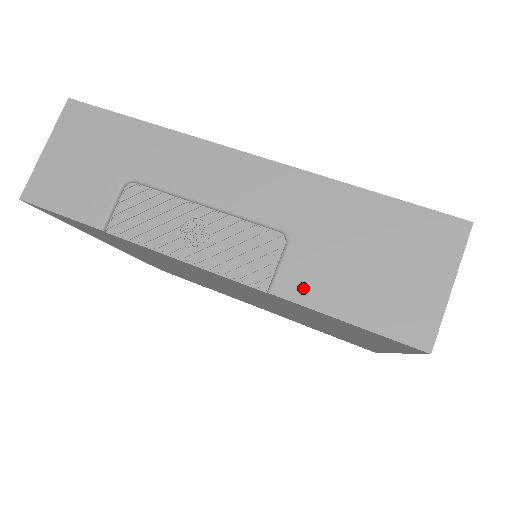
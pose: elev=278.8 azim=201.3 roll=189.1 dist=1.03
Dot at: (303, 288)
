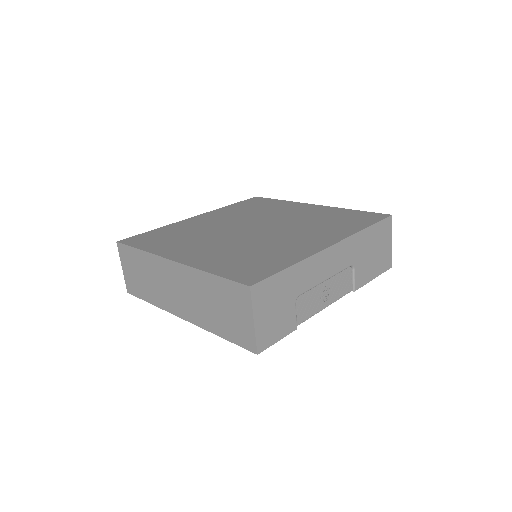
Dot at: (362, 280)
